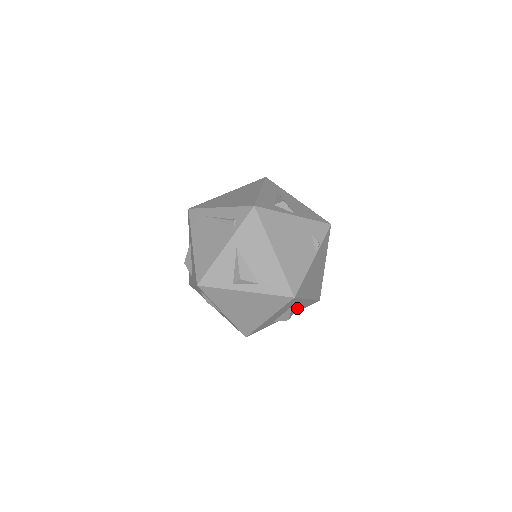
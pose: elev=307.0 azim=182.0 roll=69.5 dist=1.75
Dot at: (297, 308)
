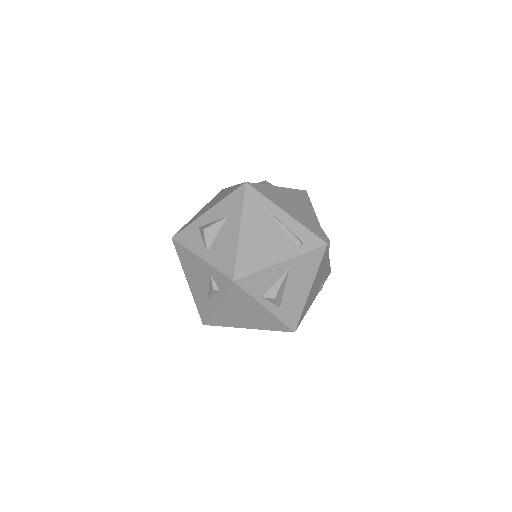
Dot at: occluded
